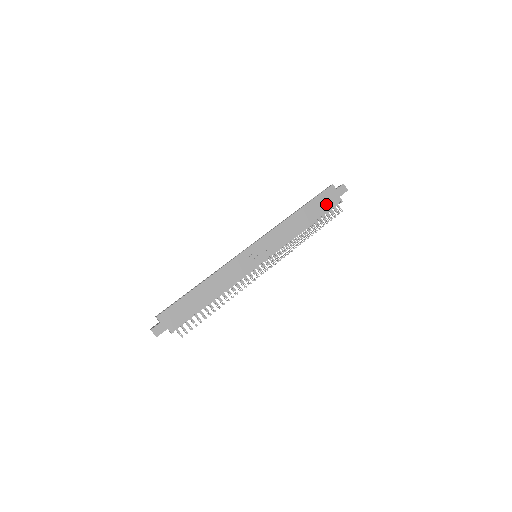
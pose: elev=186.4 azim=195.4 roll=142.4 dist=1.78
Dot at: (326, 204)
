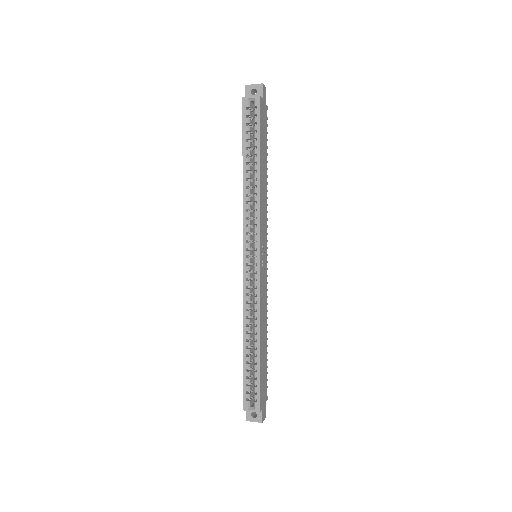
Dot at: (265, 129)
